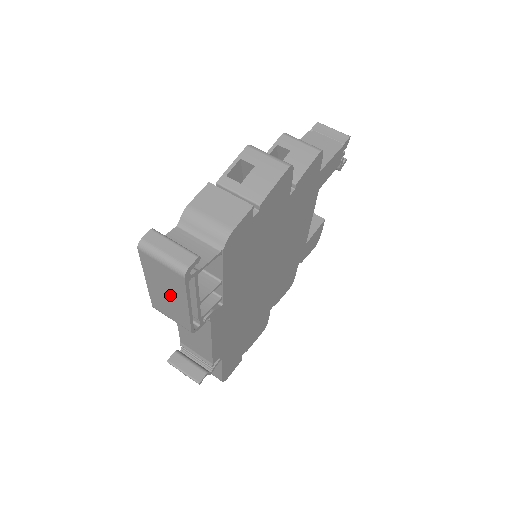
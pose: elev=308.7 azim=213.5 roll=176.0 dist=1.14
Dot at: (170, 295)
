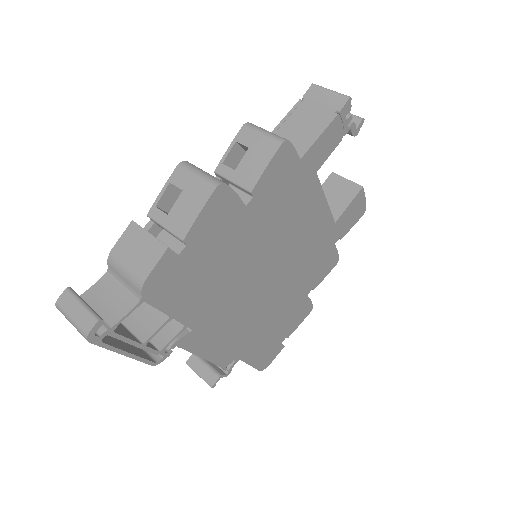
Dot at: occluded
